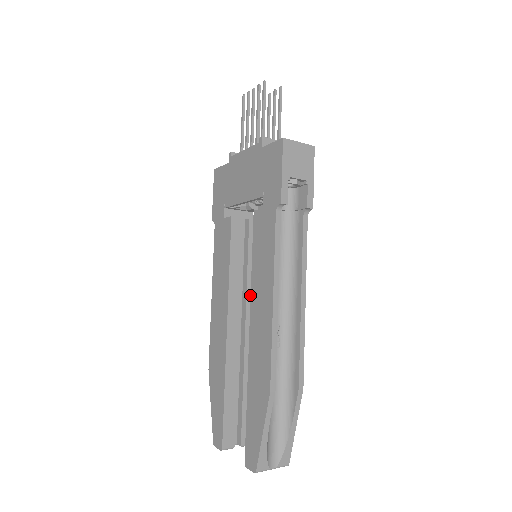
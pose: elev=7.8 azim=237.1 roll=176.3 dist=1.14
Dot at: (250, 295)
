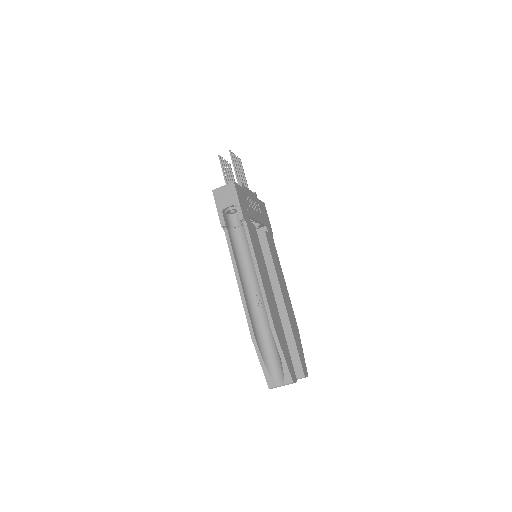
Dot at: (272, 280)
